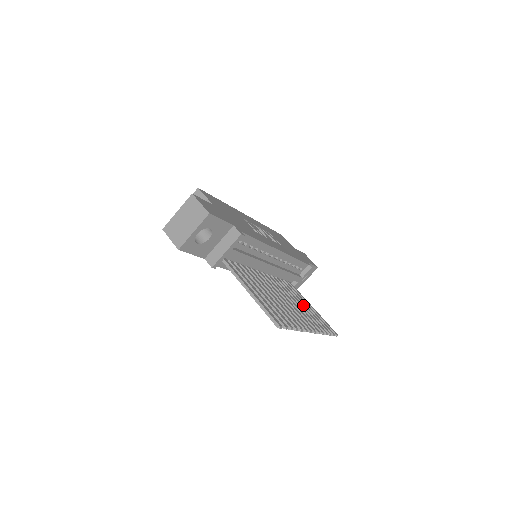
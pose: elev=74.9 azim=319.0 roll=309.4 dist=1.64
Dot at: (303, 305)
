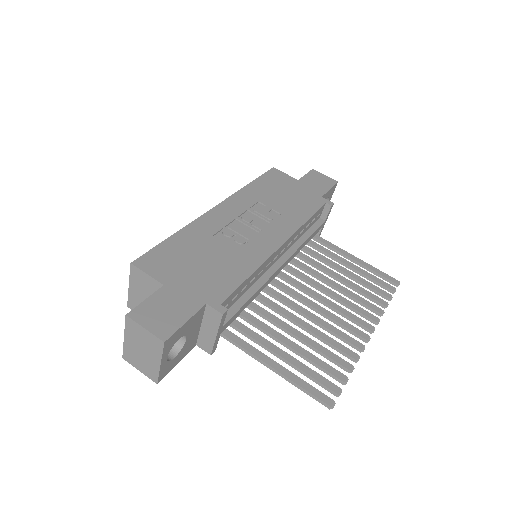
Dot at: (342, 272)
